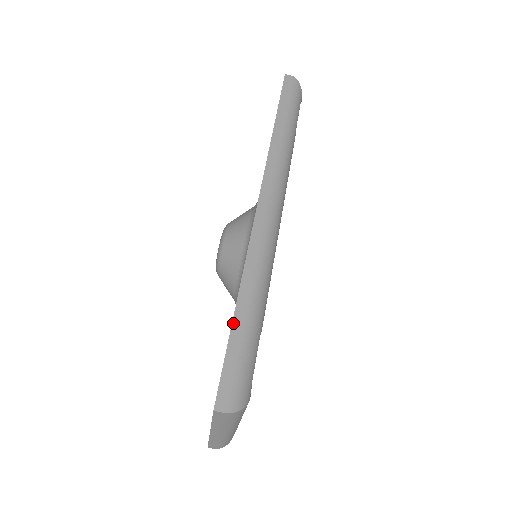
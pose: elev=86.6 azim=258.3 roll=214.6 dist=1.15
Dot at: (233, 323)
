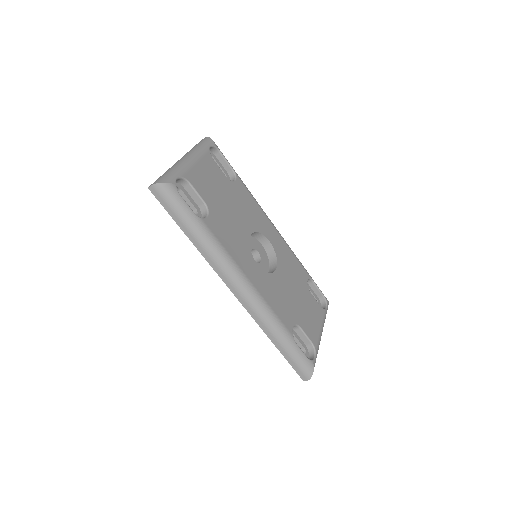
Dot at: (280, 352)
